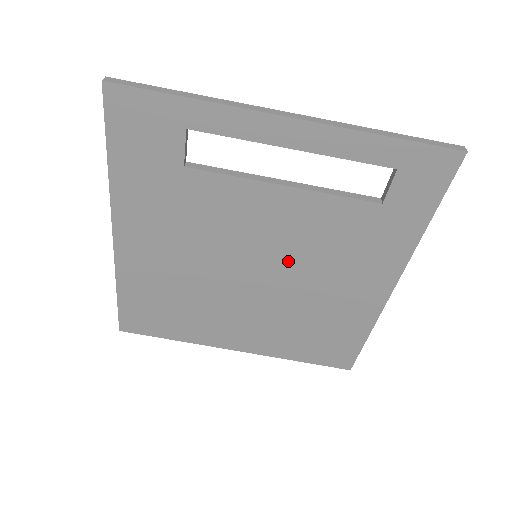
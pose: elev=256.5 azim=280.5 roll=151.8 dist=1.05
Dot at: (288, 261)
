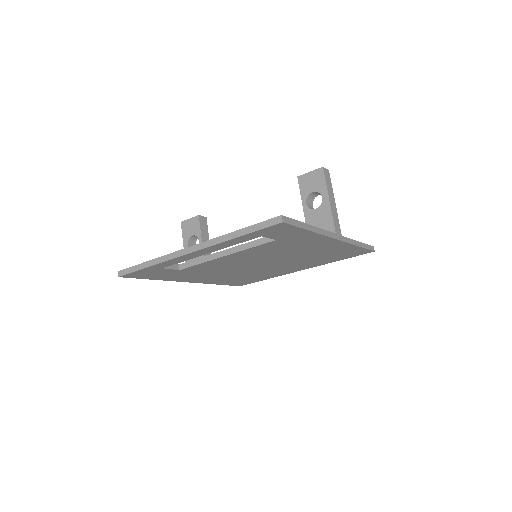
Dot at: (269, 258)
